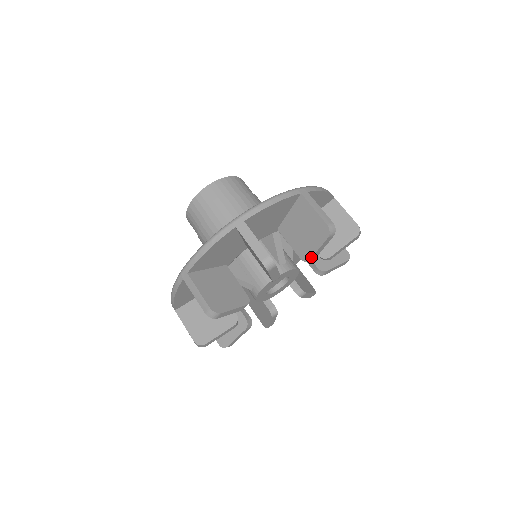
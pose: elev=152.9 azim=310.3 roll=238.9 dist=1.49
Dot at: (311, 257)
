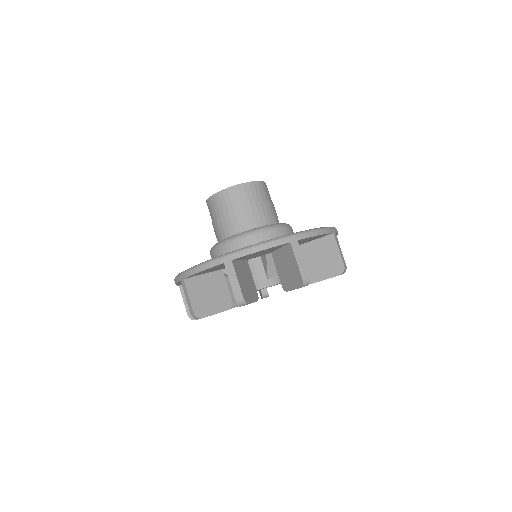
Dot at: occluded
